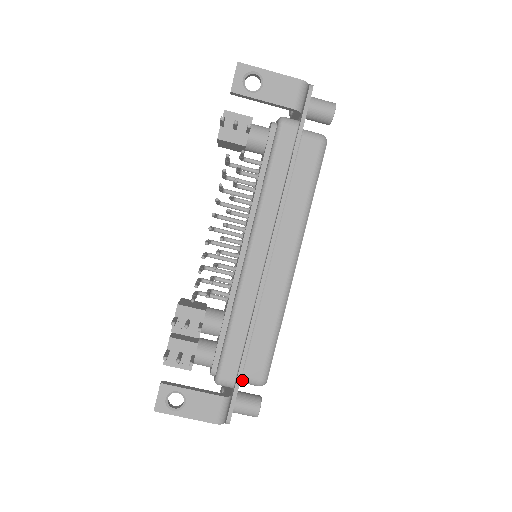
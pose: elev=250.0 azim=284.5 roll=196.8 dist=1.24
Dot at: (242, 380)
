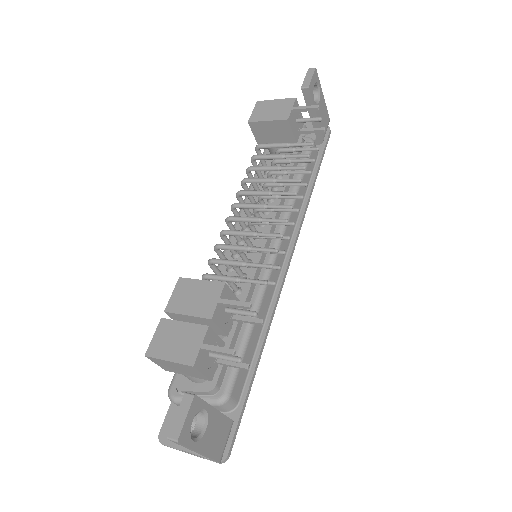
Dot at: occluded
